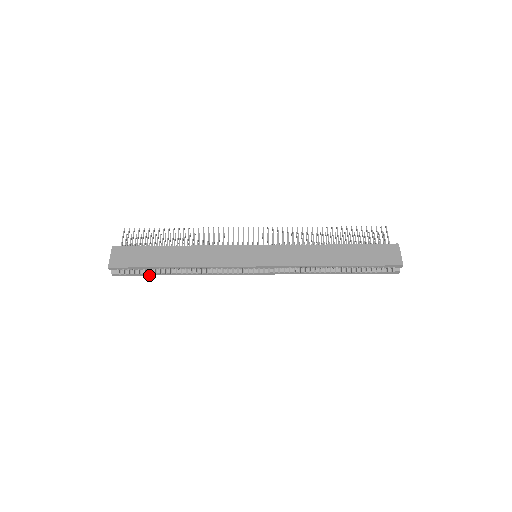
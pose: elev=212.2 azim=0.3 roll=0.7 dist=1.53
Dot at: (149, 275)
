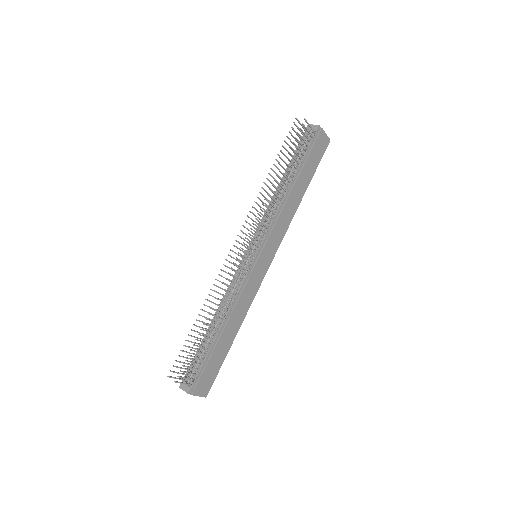
Dot at: occluded
